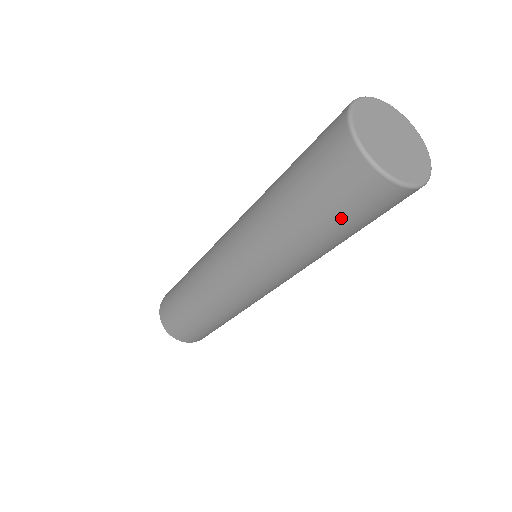
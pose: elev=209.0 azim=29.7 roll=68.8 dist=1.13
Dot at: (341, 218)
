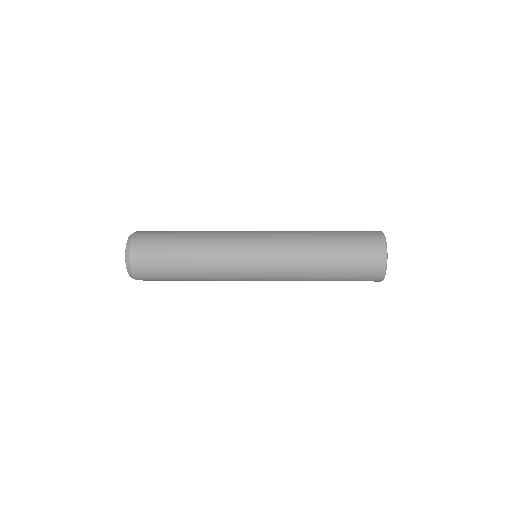
Dot at: (350, 276)
